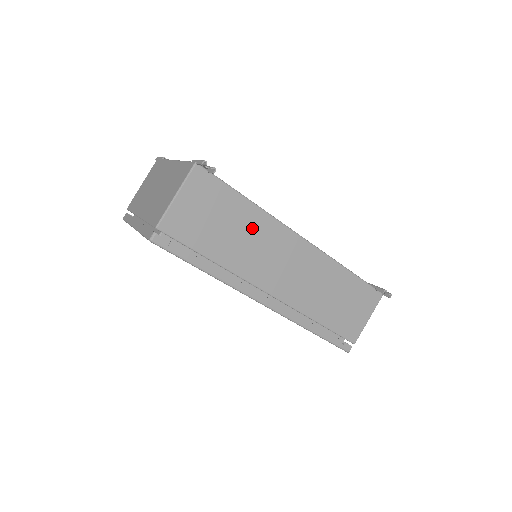
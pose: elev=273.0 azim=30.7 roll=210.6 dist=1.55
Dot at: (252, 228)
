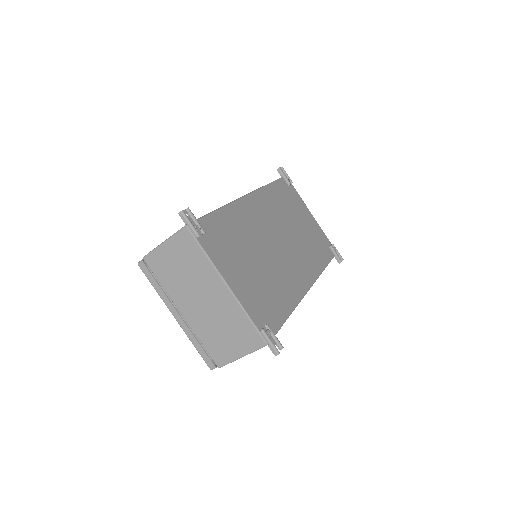
Dot at: occluded
